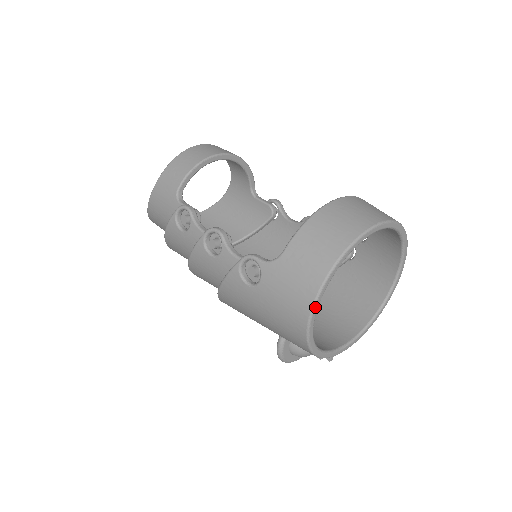
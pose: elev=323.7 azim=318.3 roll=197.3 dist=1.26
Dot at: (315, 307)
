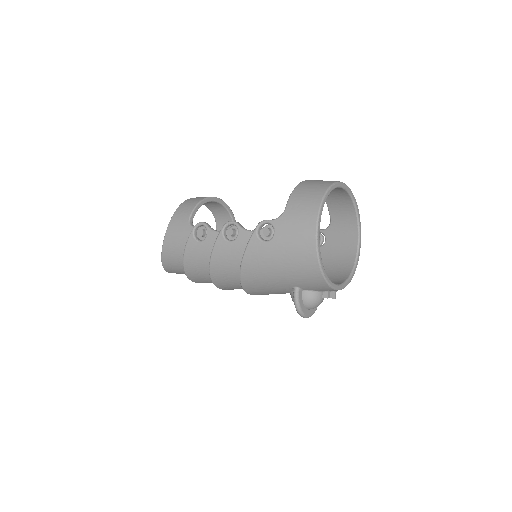
Dot at: (318, 230)
